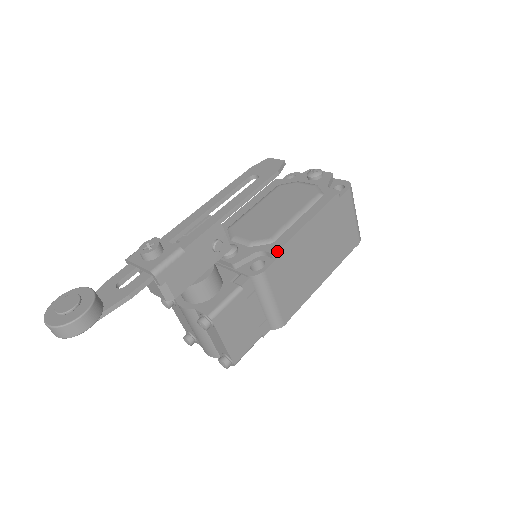
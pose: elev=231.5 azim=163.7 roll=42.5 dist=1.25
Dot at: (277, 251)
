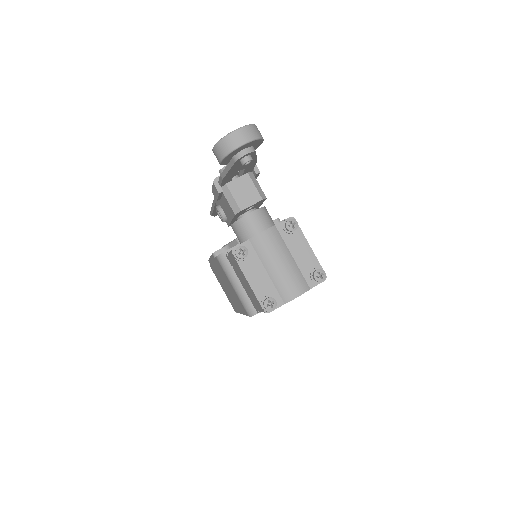
Dot at: (278, 218)
